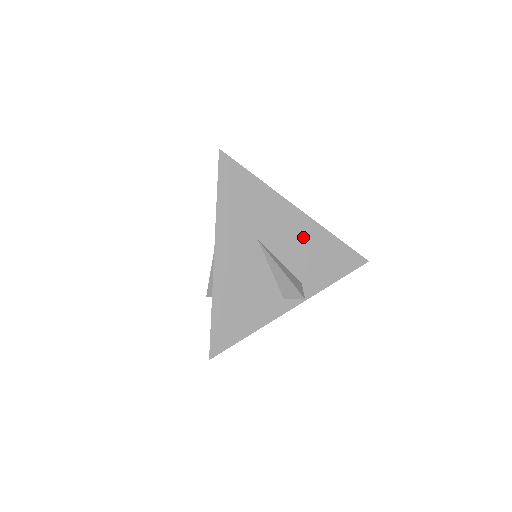
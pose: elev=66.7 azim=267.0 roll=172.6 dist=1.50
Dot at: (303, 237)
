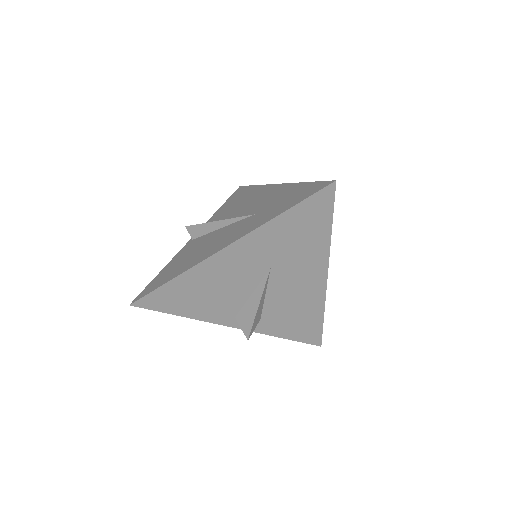
Dot at: (303, 296)
